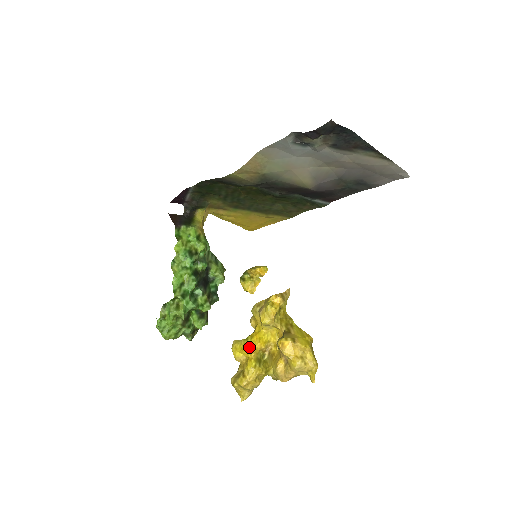
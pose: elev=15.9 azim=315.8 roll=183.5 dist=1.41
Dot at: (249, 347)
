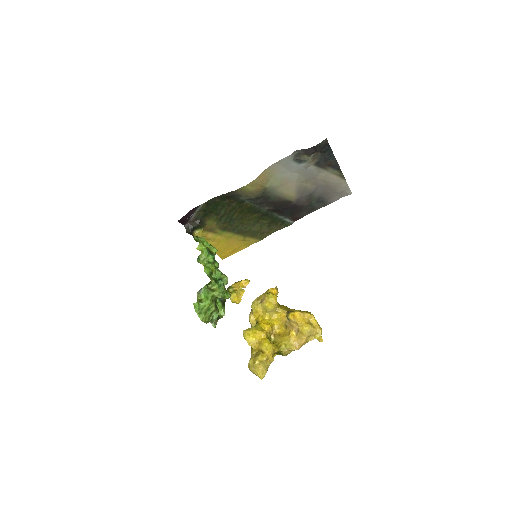
Dot at: (261, 330)
